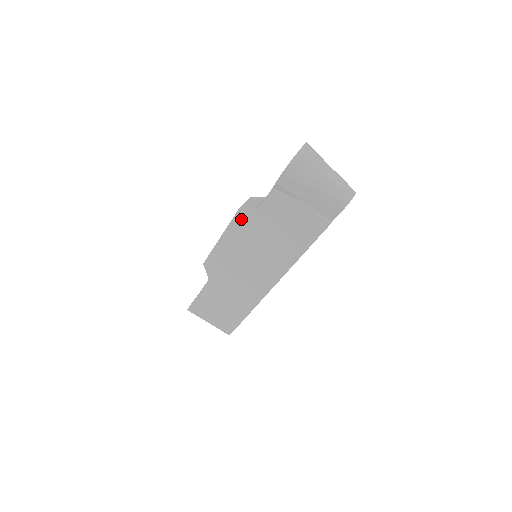
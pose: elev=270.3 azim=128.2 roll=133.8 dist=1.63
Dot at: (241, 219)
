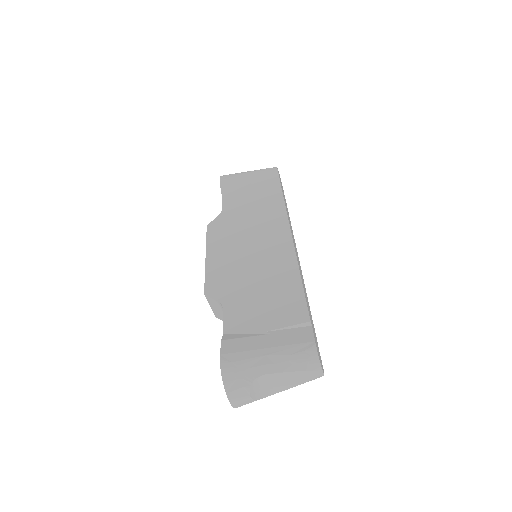
Dot at: occluded
